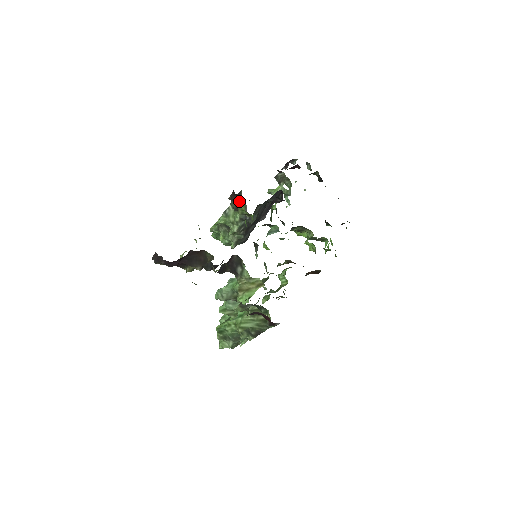
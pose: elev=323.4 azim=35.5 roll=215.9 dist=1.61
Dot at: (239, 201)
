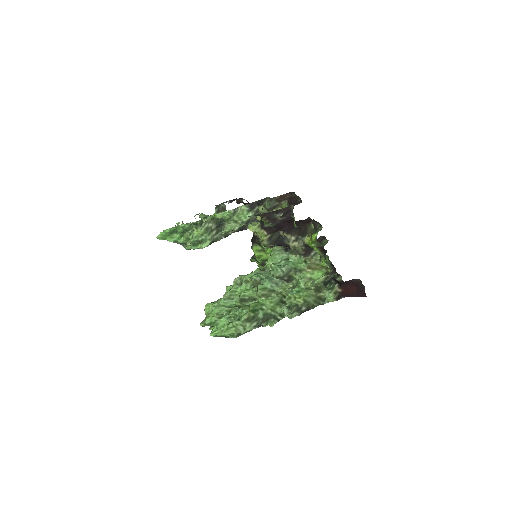
Dot at: (280, 203)
